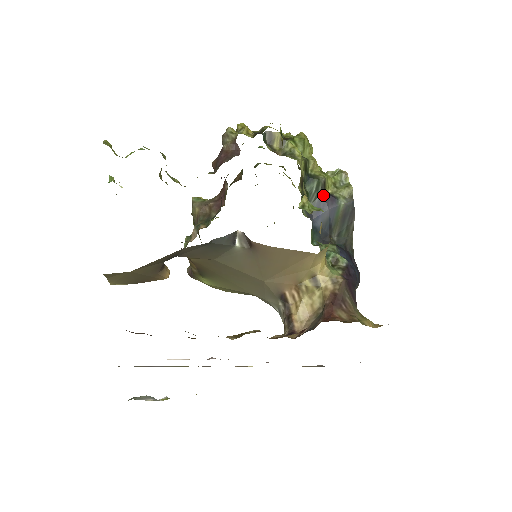
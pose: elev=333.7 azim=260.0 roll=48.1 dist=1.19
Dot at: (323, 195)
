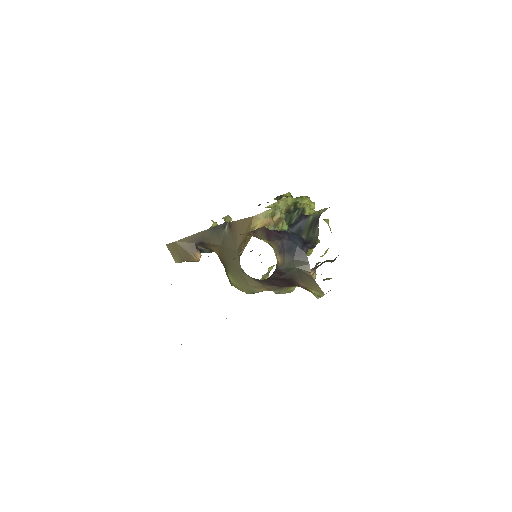
Dot at: (301, 215)
